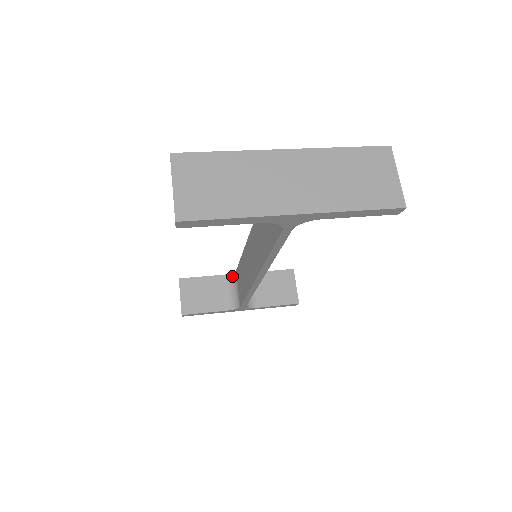
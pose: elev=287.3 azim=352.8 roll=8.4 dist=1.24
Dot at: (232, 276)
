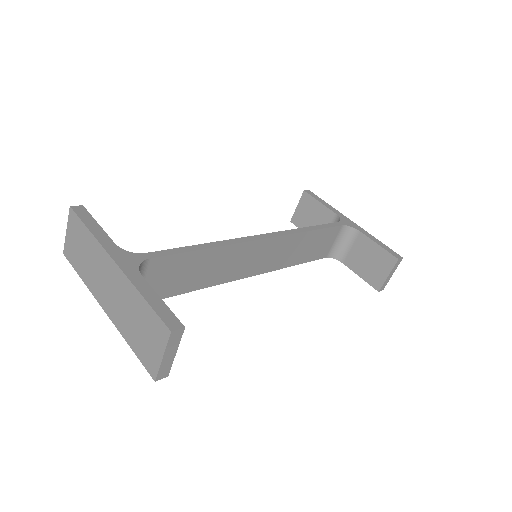
Dot at: occluded
